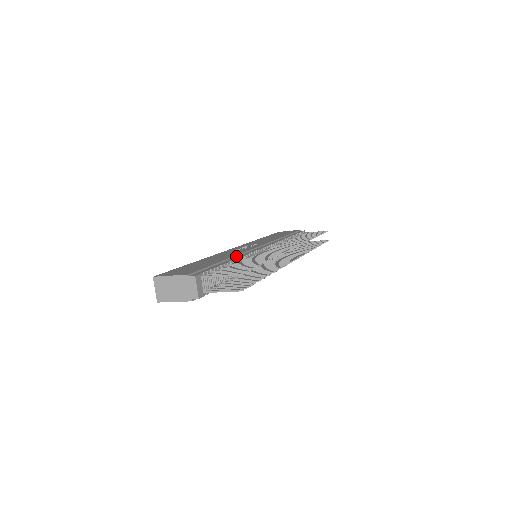
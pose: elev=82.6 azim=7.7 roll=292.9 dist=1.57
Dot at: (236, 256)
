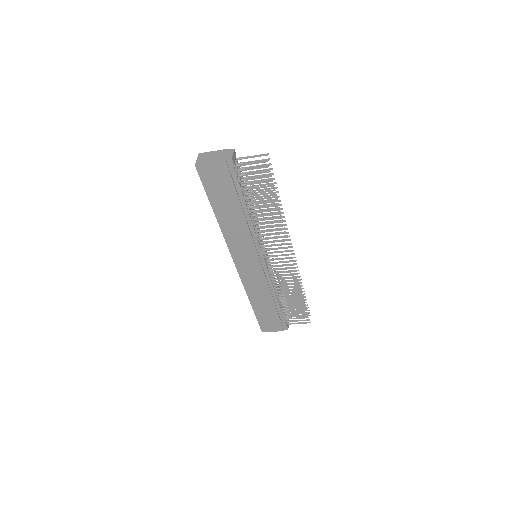
Dot at: occluded
